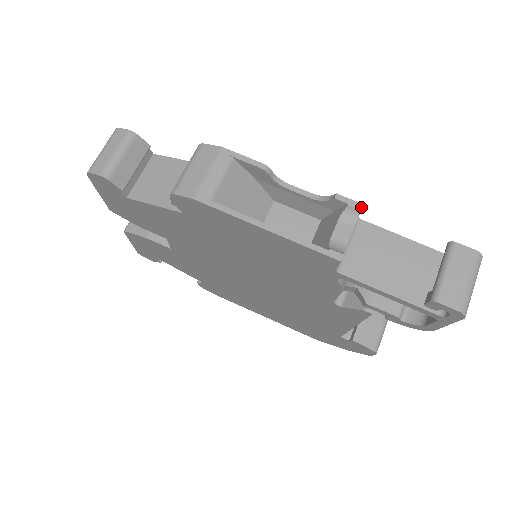
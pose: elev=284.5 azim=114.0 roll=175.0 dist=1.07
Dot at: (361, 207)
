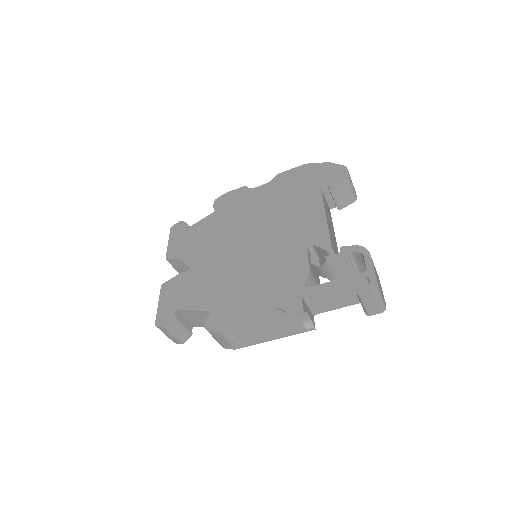
Dot at: (303, 311)
